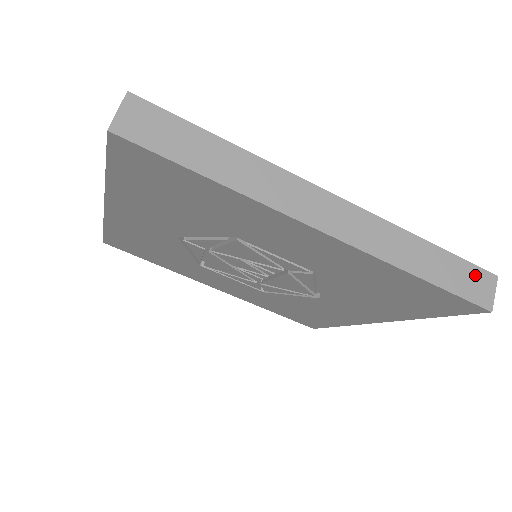
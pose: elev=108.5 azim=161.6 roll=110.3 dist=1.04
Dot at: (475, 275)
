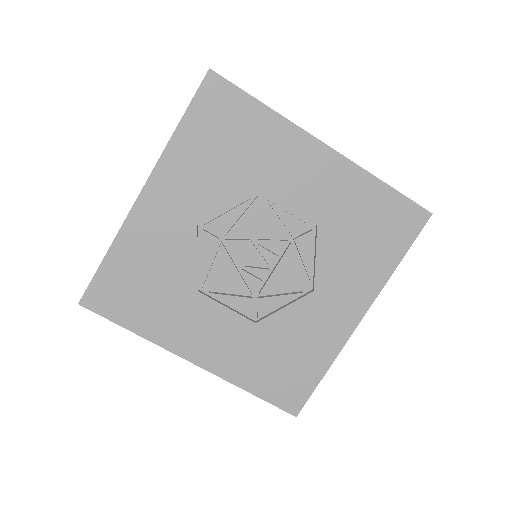
Dot at: occluded
